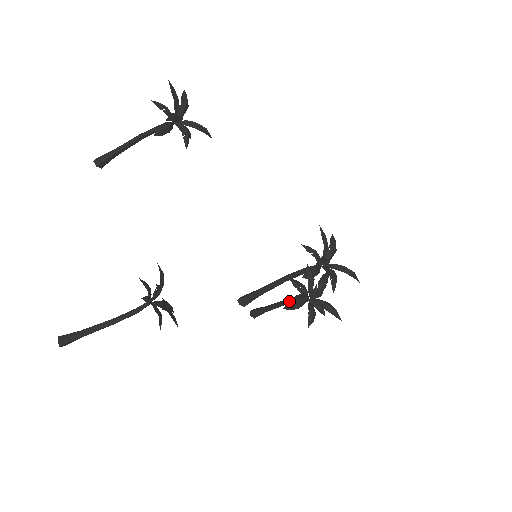
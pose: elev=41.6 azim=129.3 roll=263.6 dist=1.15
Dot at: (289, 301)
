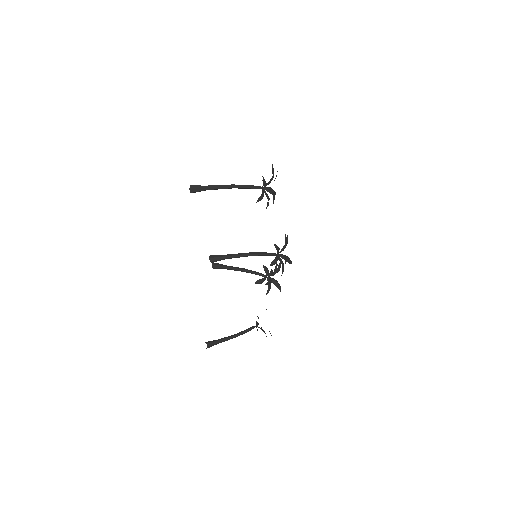
Dot at: occluded
